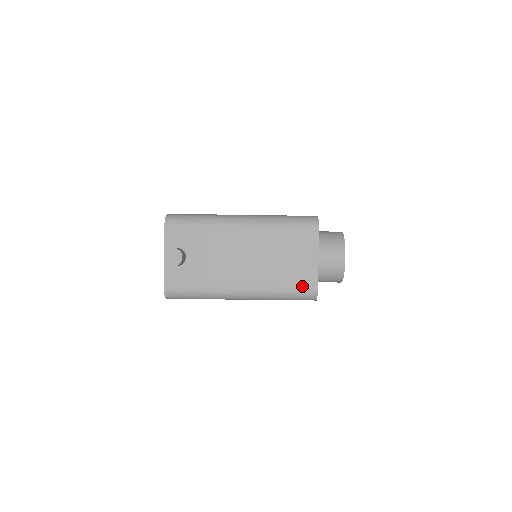
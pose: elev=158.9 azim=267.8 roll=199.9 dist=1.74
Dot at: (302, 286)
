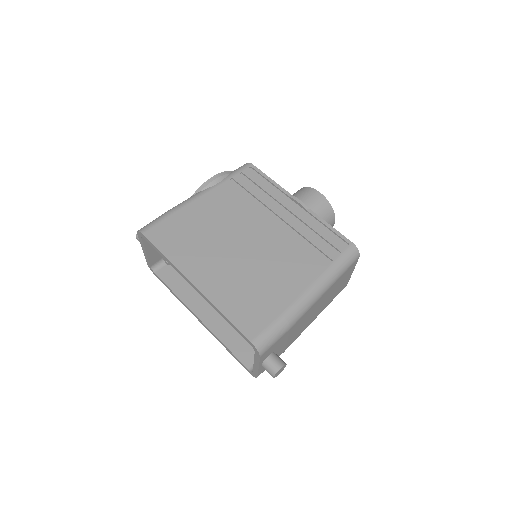
Dot at: occluded
